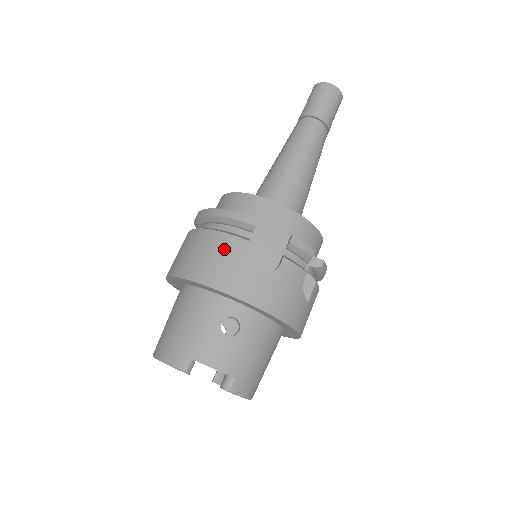
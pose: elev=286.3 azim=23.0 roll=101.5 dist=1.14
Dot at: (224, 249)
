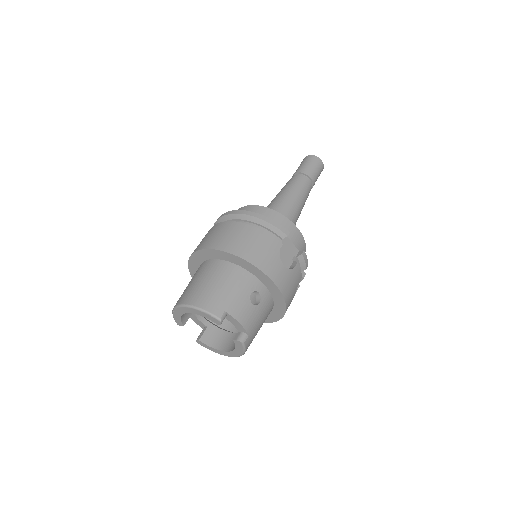
Dot at: (266, 243)
